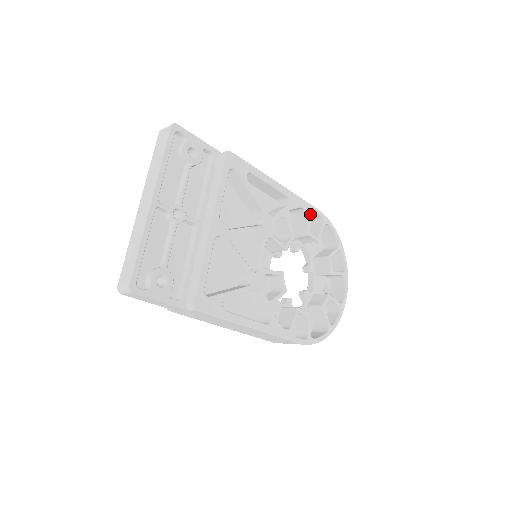
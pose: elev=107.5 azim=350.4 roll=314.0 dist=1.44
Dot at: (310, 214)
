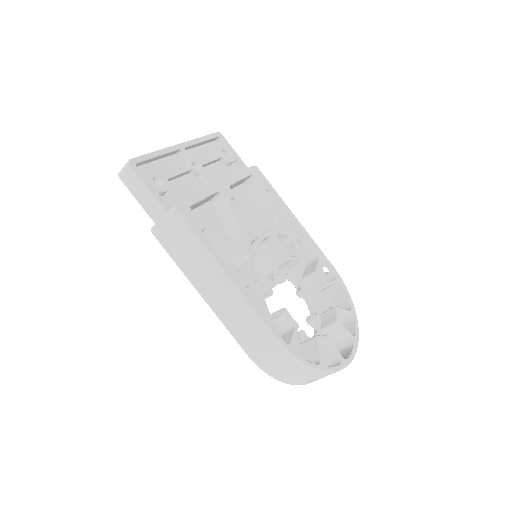
Dot at: (325, 273)
